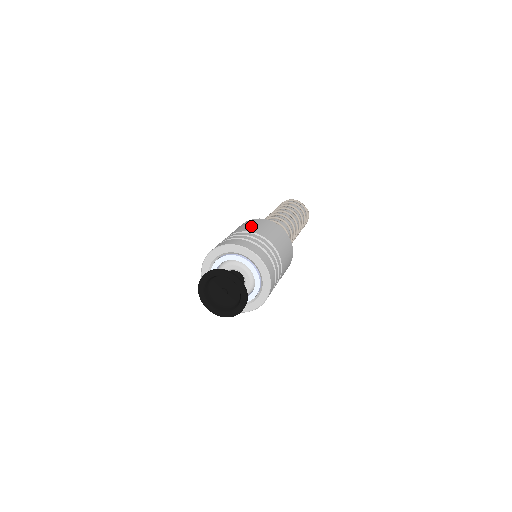
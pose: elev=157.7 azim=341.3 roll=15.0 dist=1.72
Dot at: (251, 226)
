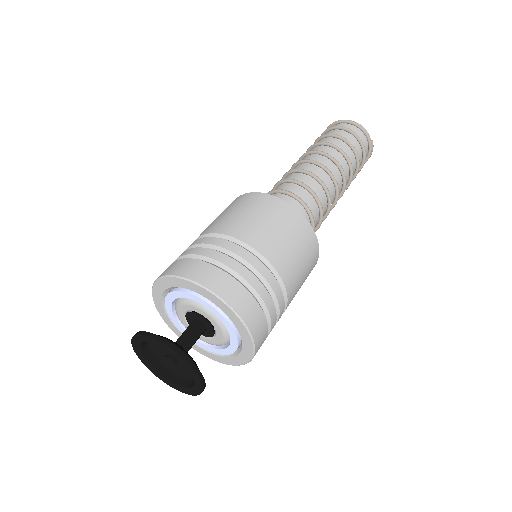
Dot at: (253, 222)
